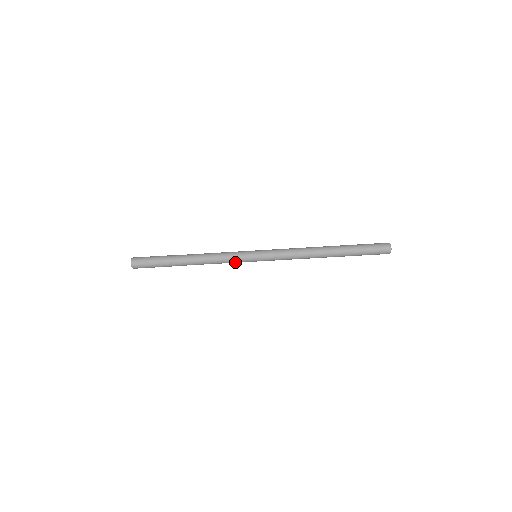
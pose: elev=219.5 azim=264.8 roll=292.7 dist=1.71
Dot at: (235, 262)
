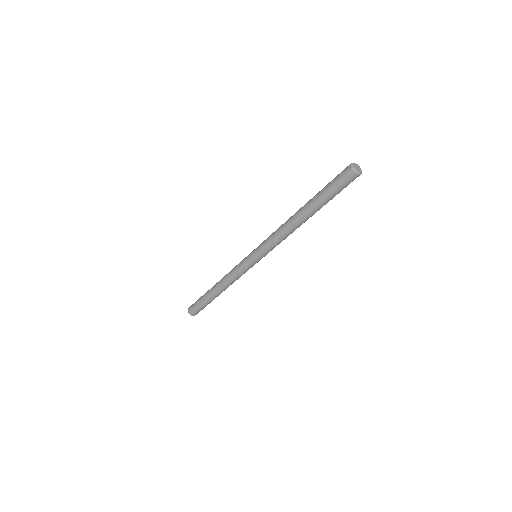
Dot at: occluded
